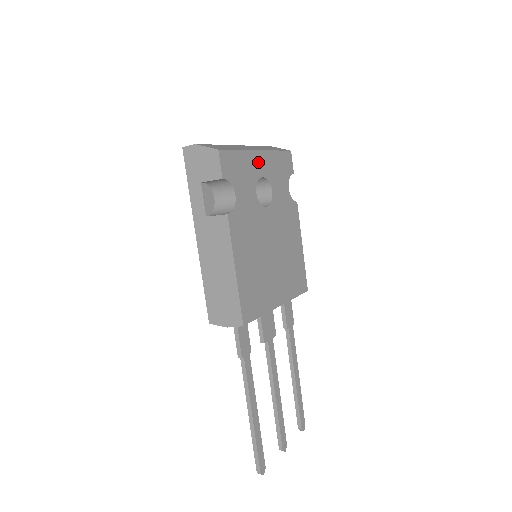
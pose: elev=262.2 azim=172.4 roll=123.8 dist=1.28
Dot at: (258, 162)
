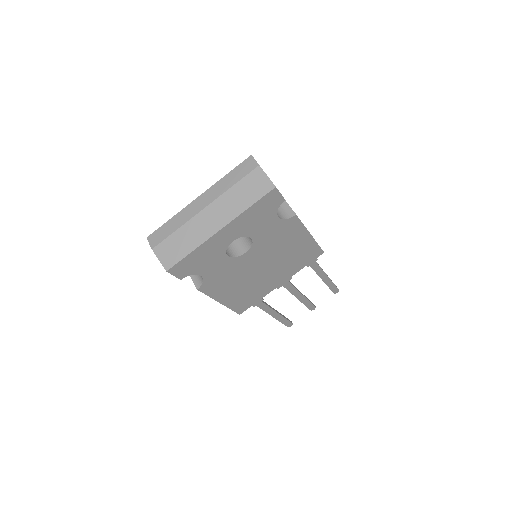
Dot at: (222, 237)
